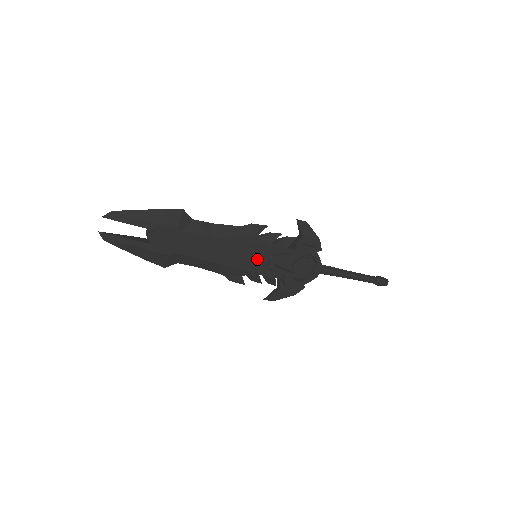
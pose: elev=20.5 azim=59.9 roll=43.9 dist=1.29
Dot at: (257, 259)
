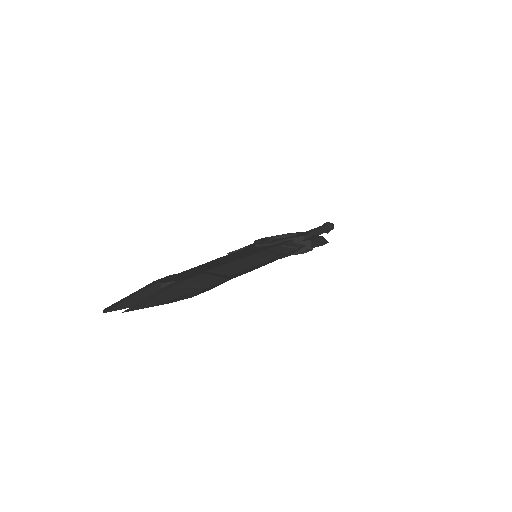
Dot at: occluded
